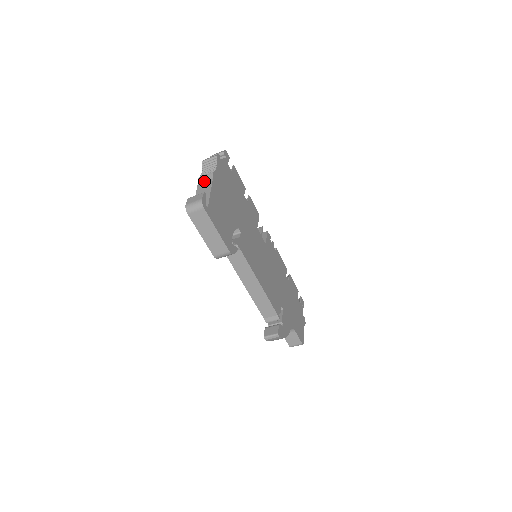
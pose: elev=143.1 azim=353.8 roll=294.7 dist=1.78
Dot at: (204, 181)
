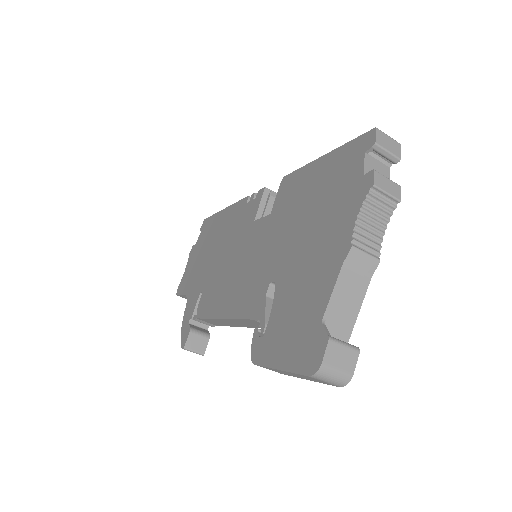
Dot at: (357, 269)
